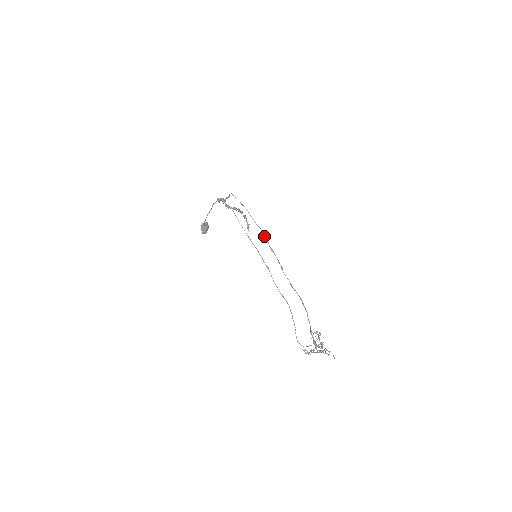
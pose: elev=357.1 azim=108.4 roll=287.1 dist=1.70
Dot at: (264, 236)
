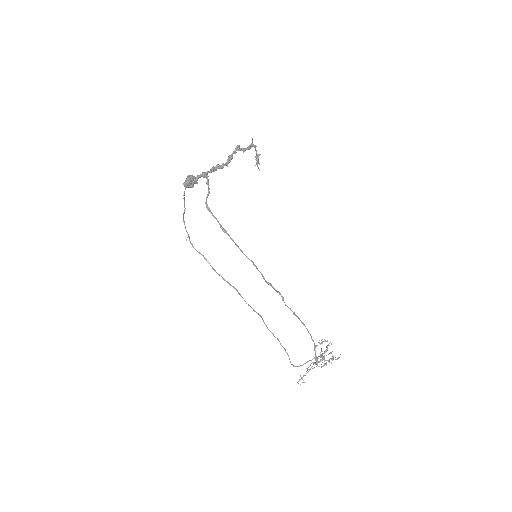
Dot at: occluded
